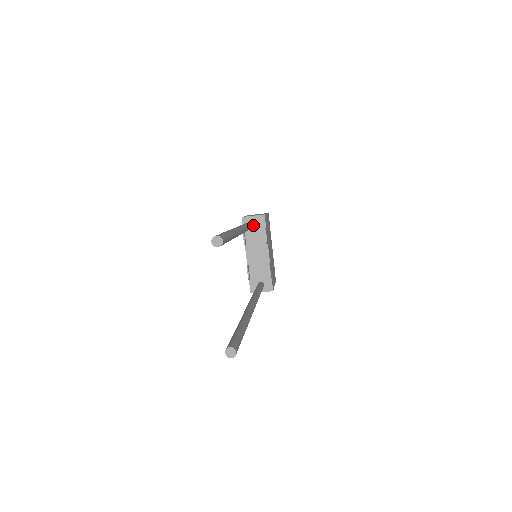
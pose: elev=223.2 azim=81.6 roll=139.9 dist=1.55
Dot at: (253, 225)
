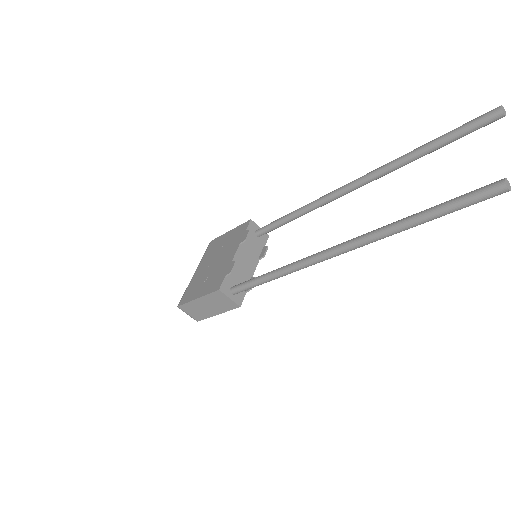
Dot at: (290, 221)
